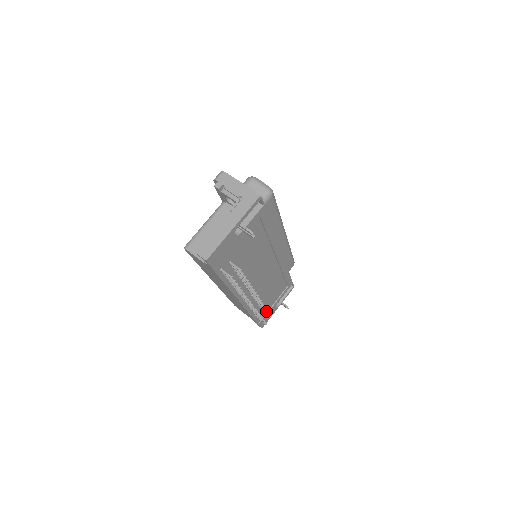
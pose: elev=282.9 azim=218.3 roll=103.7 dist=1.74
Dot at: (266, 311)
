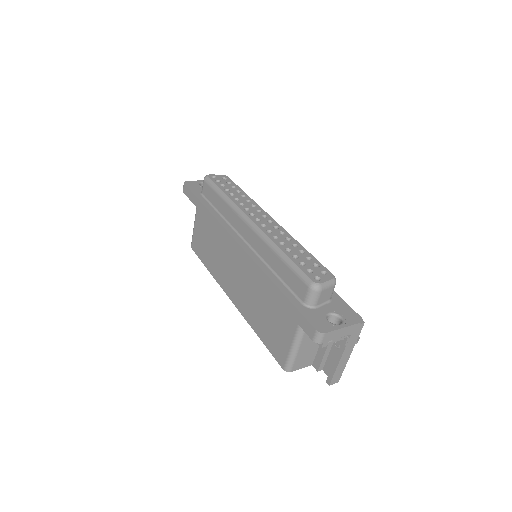
Dot at: occluded
